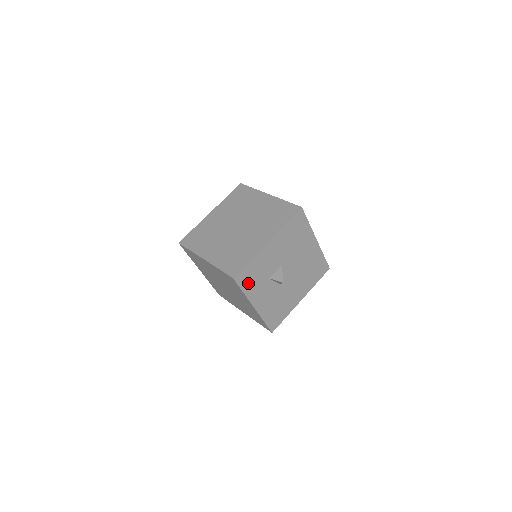
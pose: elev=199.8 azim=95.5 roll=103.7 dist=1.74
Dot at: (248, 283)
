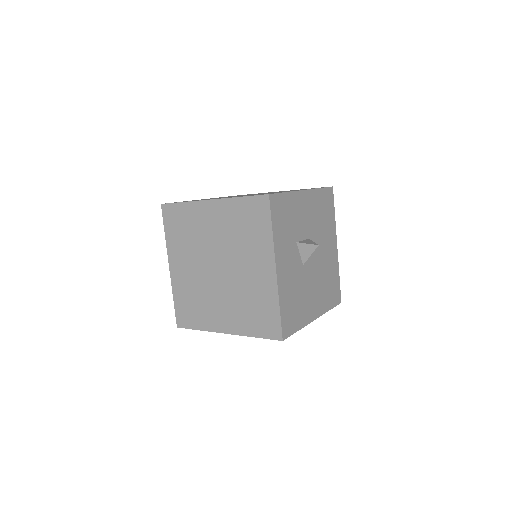
Dot at: (279, 222)
